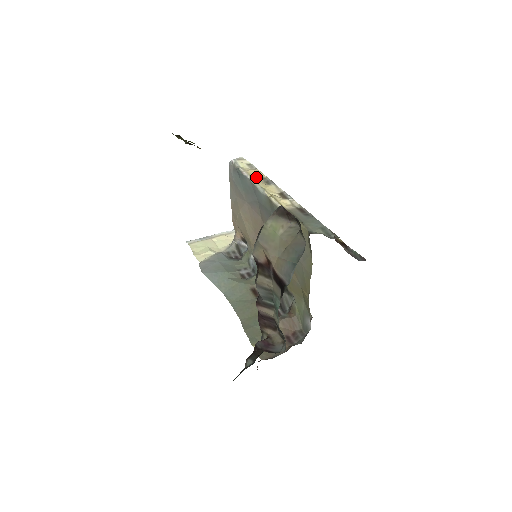
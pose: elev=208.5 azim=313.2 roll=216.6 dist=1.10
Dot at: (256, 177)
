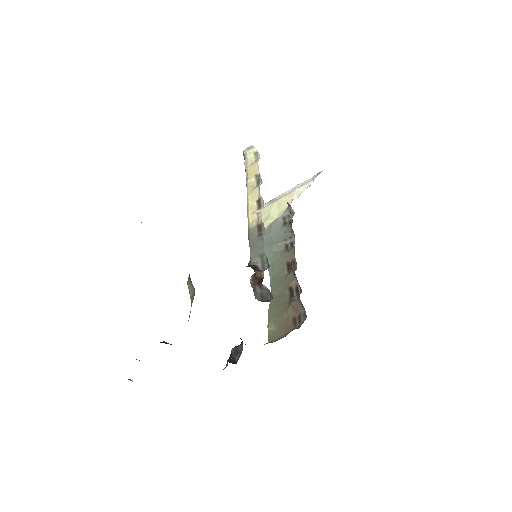
Dot at: (250, 177)
